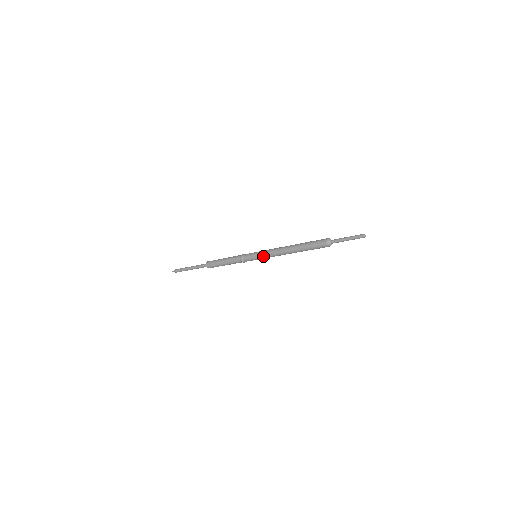
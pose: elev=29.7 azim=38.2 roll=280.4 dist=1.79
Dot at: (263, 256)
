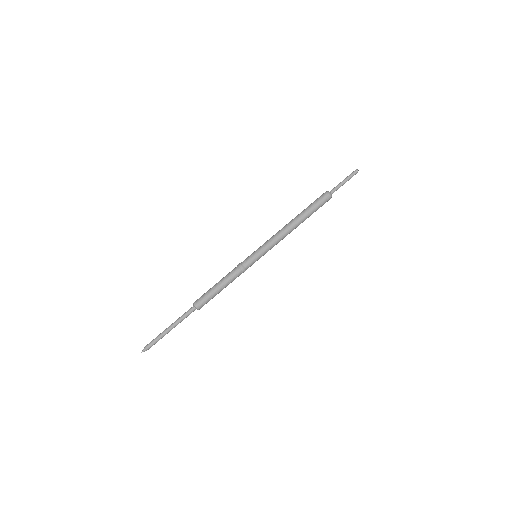
Dot at: (267, 248)
